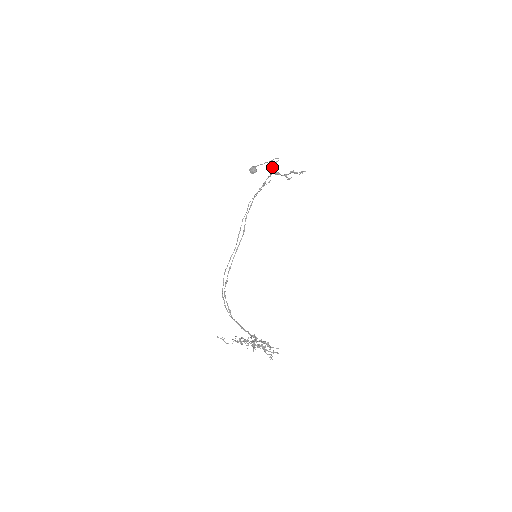
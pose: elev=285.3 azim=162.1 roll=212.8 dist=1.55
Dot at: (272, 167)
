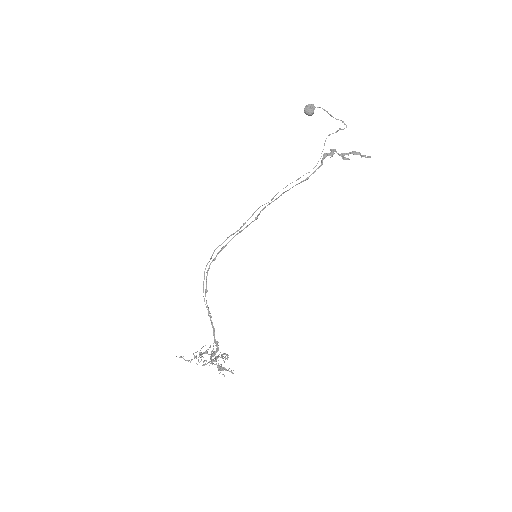
Dot at: (332, 133)
